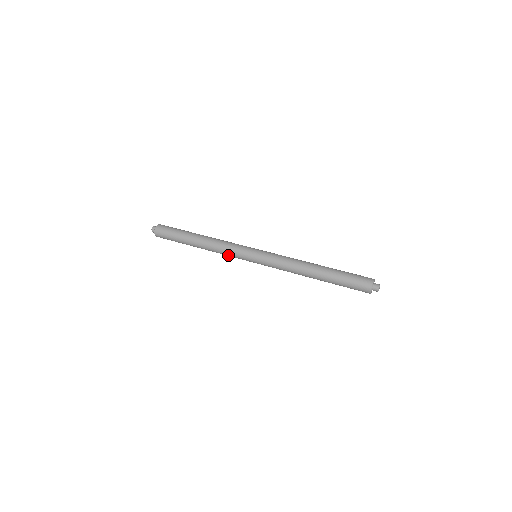
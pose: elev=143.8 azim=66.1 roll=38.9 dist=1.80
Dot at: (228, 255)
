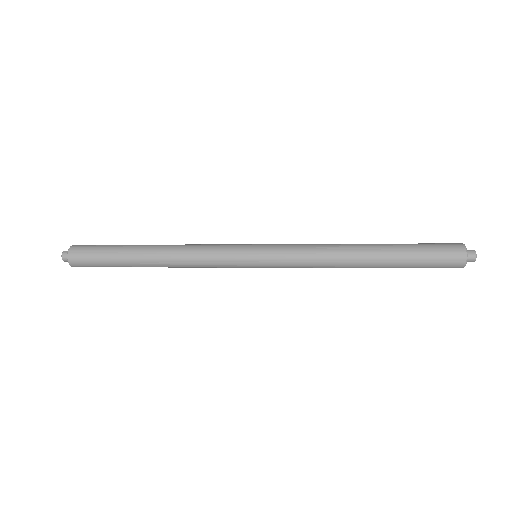
Dot at: (207, 262)
